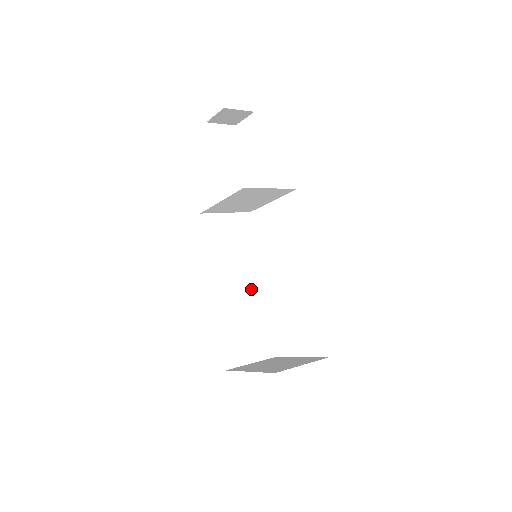
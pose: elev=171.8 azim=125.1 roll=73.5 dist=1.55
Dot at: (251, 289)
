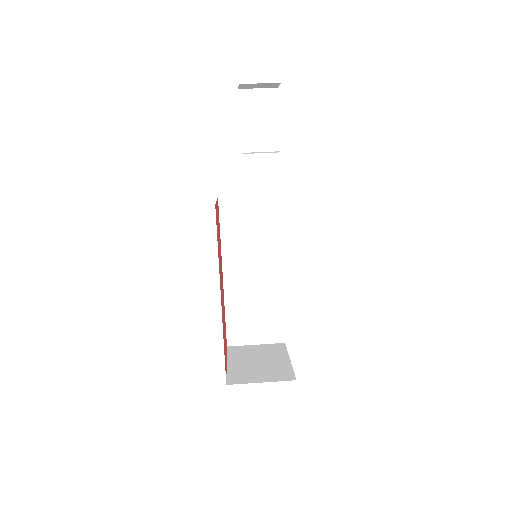
Dot at: (267, 276)
